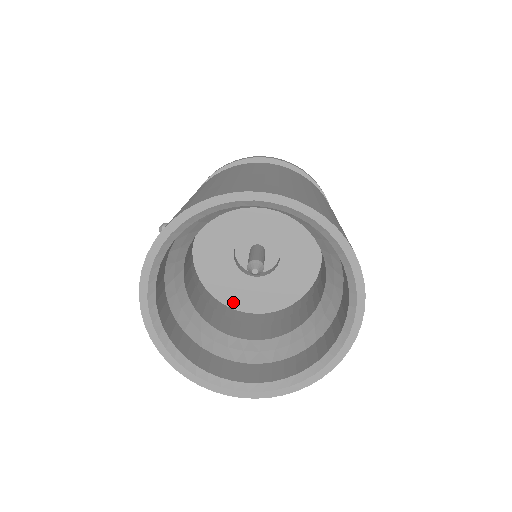
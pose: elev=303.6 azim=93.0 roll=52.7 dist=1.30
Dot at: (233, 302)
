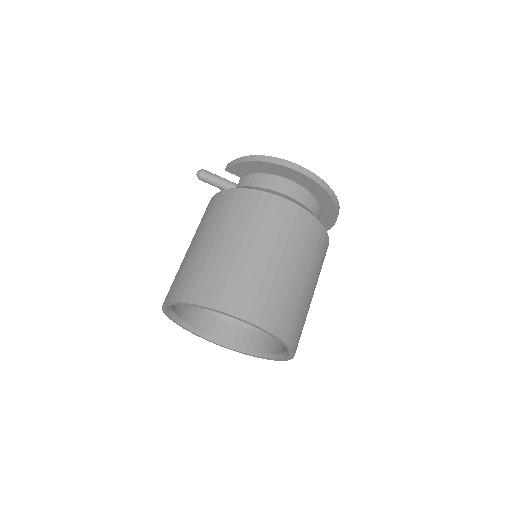
Dot at: occluded
